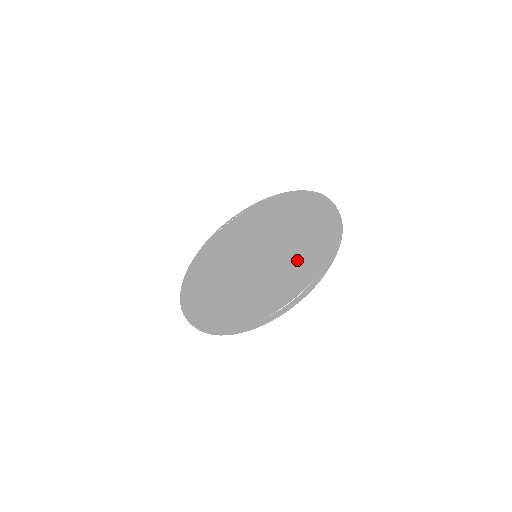
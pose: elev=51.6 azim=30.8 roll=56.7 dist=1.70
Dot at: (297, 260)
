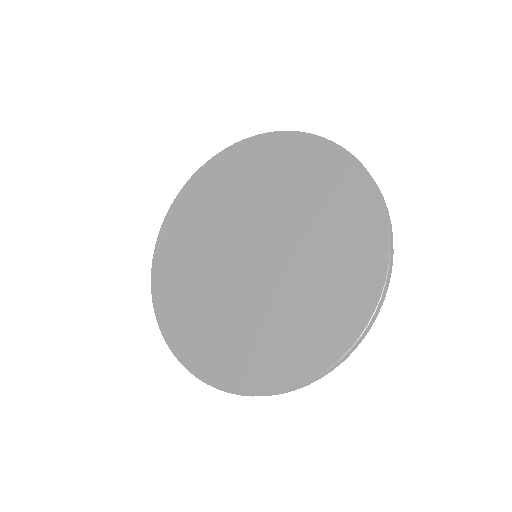
Dot at: (336, 240)
